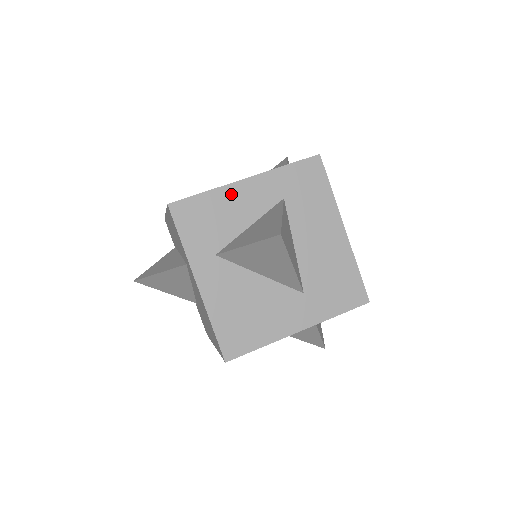
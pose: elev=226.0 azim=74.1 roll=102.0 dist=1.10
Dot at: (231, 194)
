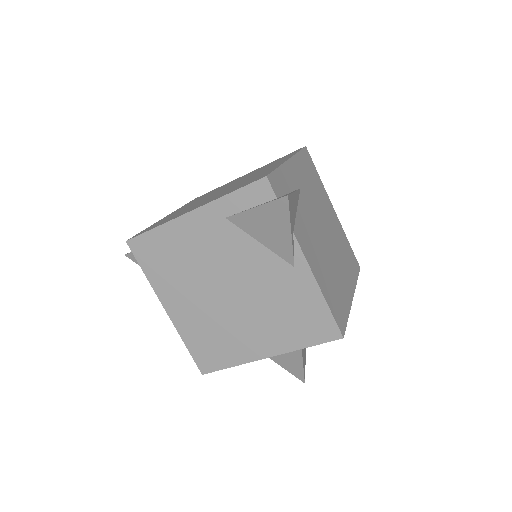
Dot at: occluded
